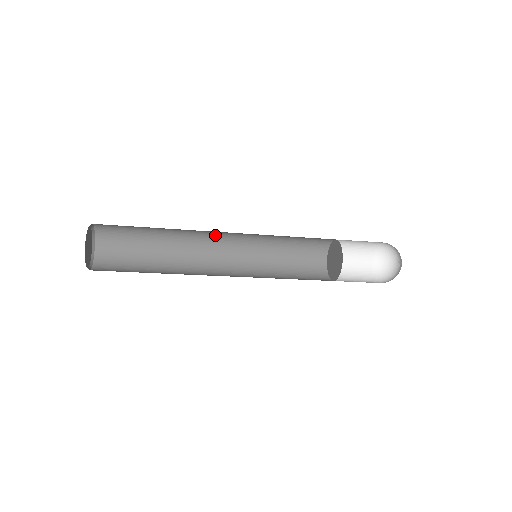
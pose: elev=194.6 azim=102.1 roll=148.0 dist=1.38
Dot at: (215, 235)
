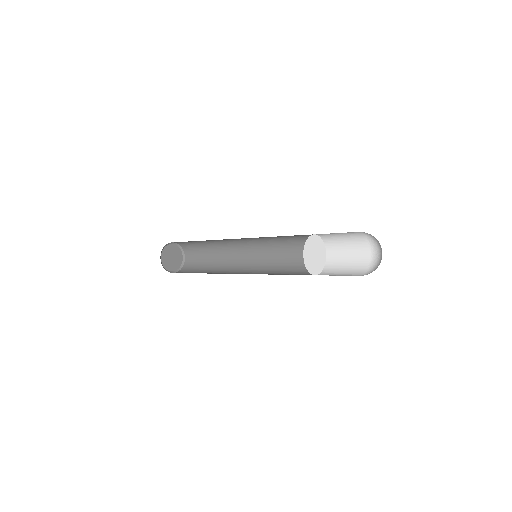
Dot at: occluded
